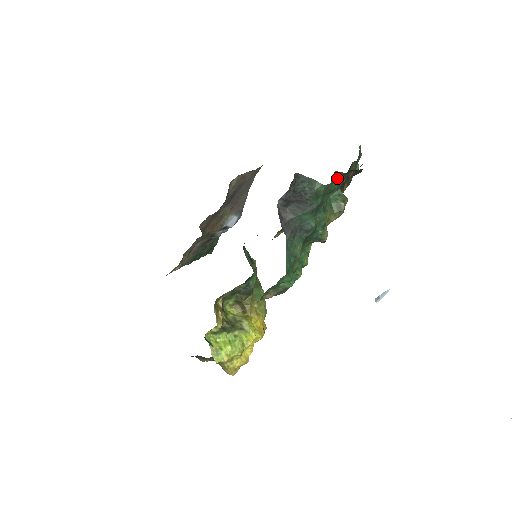
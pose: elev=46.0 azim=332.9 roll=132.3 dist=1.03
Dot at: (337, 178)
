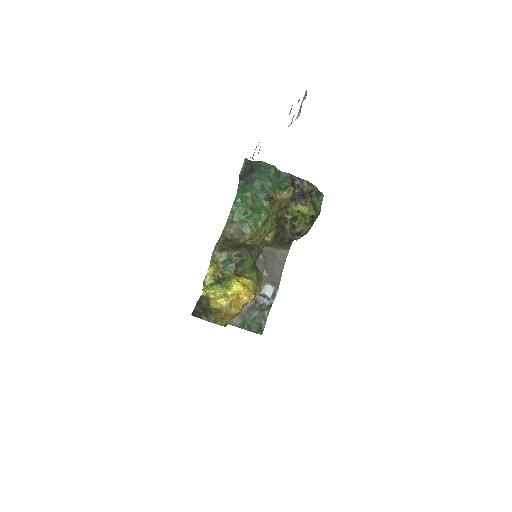
Dot at: (285, 177)
